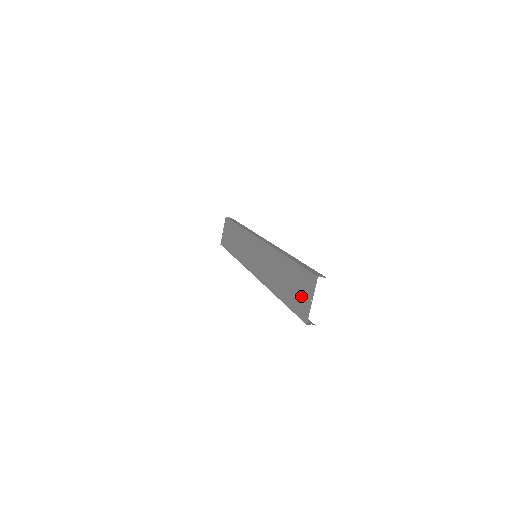
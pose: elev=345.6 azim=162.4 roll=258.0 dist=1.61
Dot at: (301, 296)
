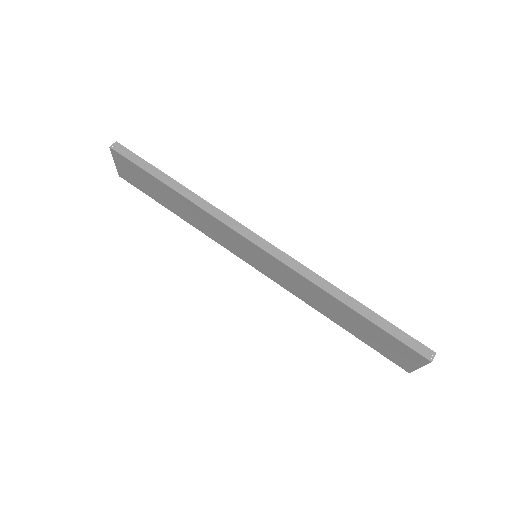
Dot at: (395, 354)
